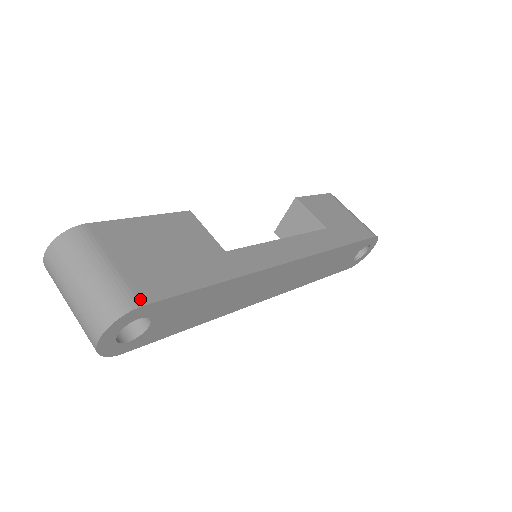
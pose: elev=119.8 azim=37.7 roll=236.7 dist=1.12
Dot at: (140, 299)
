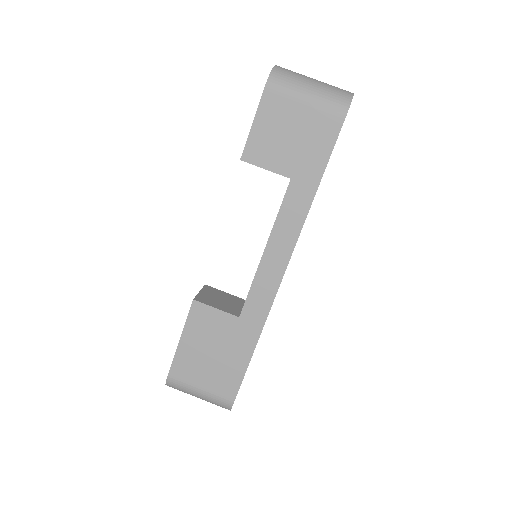
Dot at: (230, 399)
